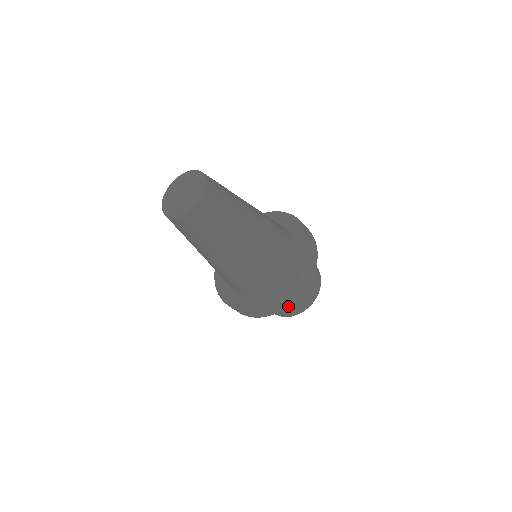
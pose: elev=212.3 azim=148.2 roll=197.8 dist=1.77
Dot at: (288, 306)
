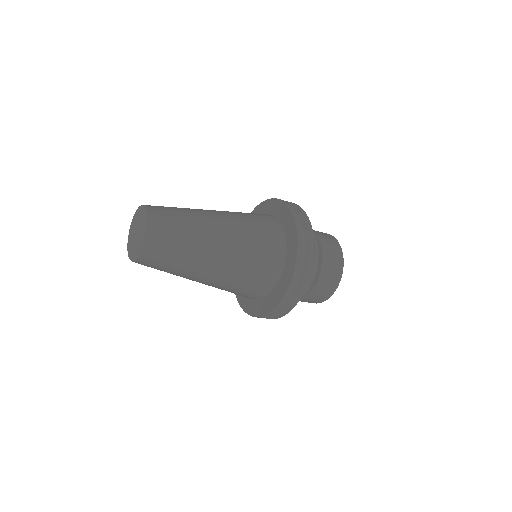
Dot at: (277, 318)
